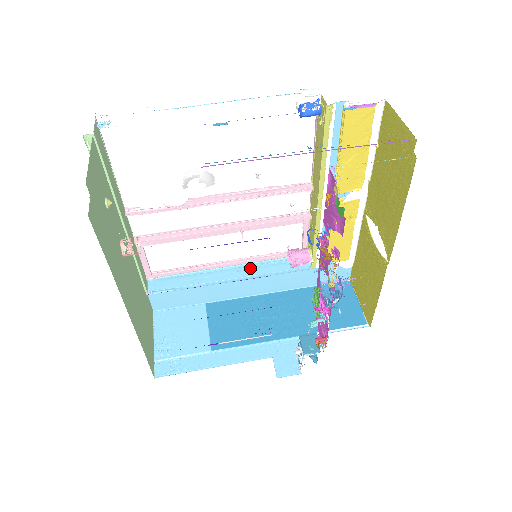
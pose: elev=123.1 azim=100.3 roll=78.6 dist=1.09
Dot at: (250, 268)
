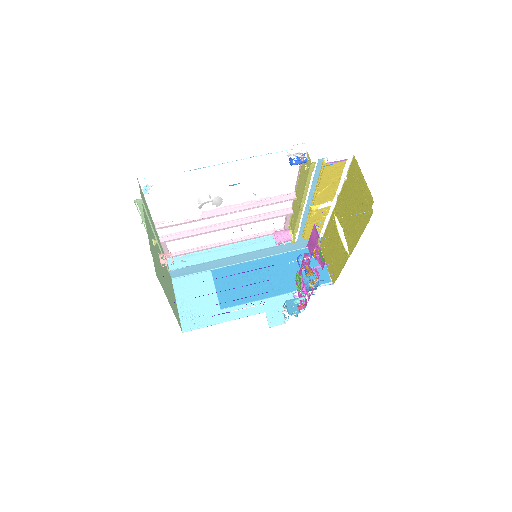
Dot at: (245, 245)
